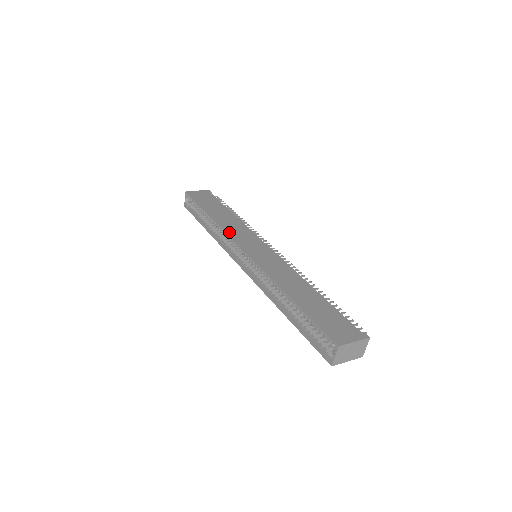
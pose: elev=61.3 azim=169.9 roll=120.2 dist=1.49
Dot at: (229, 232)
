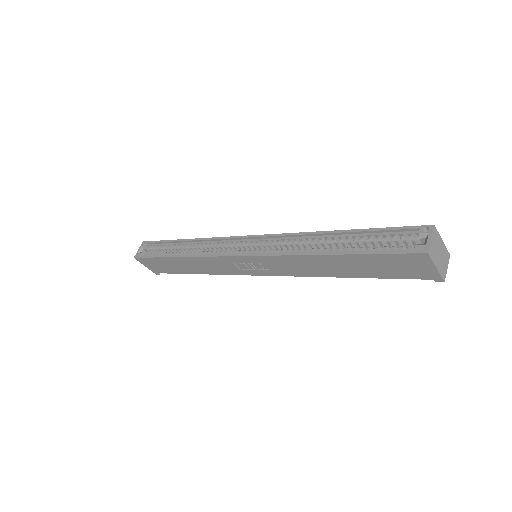
Dot at: (219, 239)
